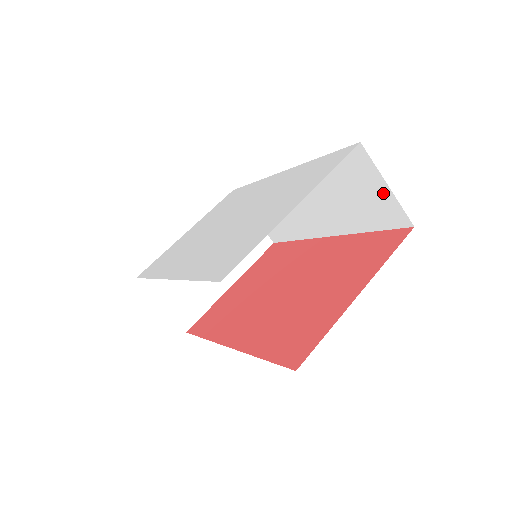
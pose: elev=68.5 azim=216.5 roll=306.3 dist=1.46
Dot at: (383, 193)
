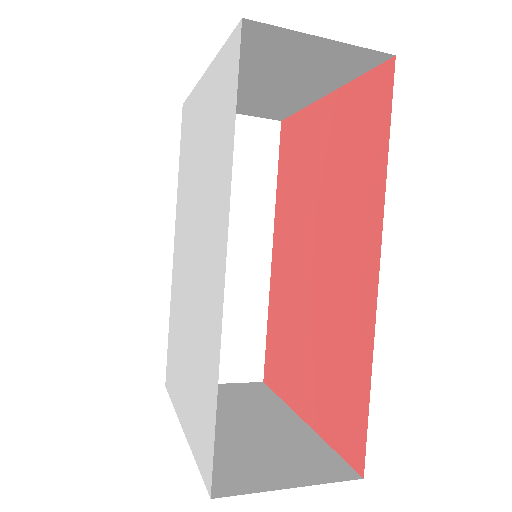
Dot at: occluded
